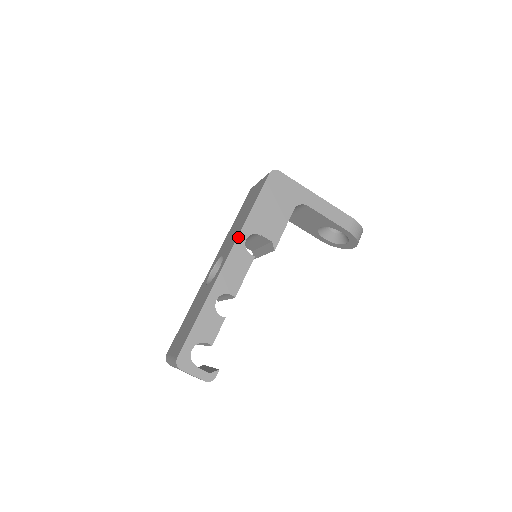
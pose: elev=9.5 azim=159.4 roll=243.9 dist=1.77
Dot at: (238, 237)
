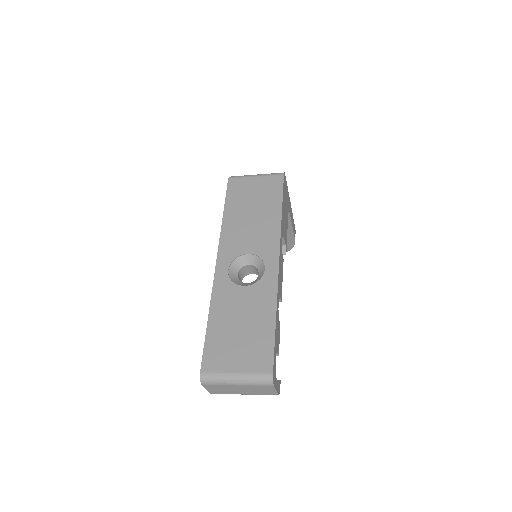
Dot at: (280, 238)
